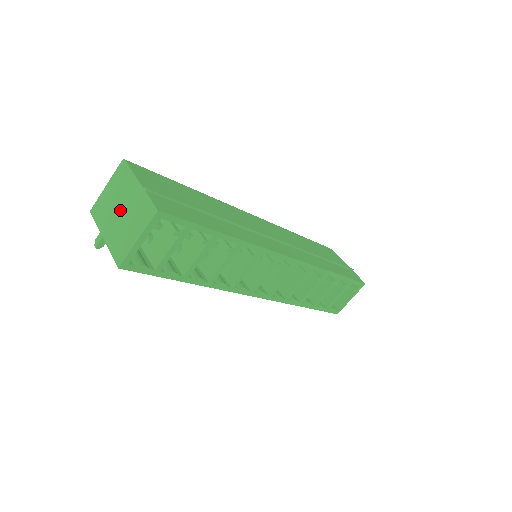
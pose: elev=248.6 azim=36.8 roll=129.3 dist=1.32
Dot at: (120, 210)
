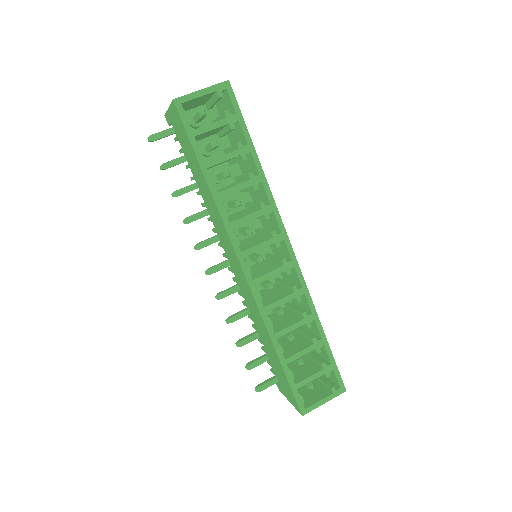
Dot at: occluded
